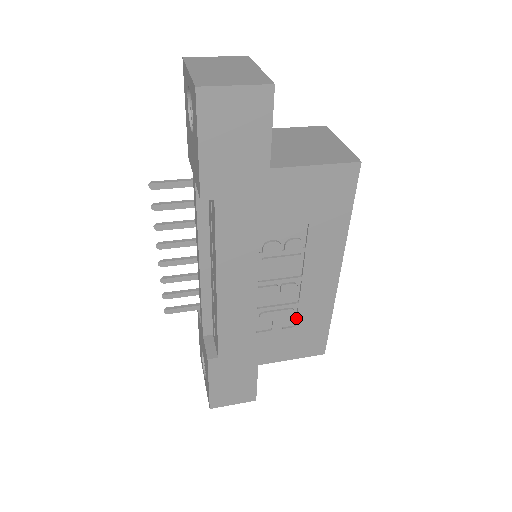
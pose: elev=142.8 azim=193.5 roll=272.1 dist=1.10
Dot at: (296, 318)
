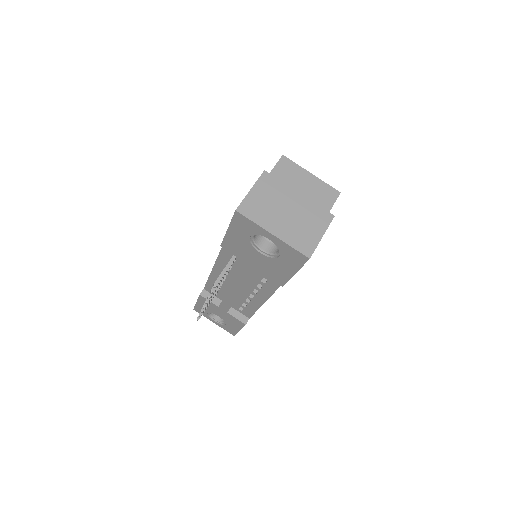
Dot at: occluded
